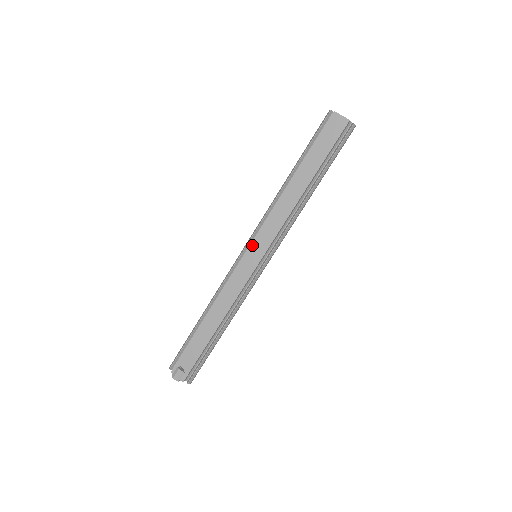
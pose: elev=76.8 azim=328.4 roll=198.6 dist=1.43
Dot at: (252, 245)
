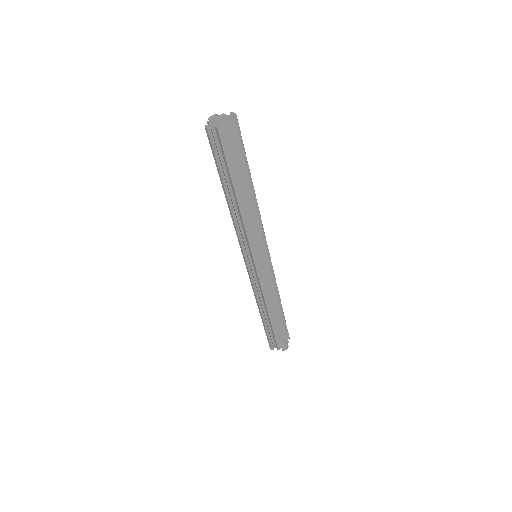
Dot at: (254, 258)
